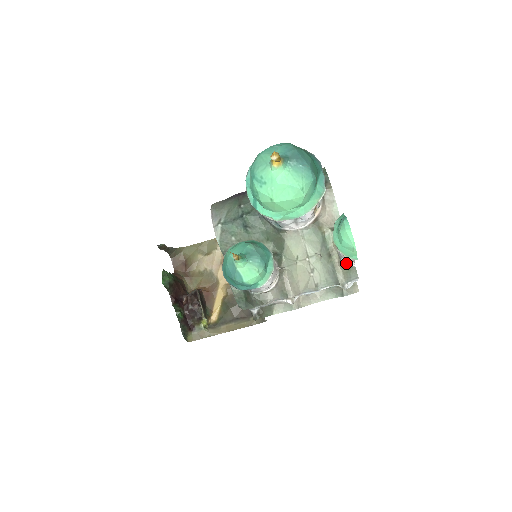
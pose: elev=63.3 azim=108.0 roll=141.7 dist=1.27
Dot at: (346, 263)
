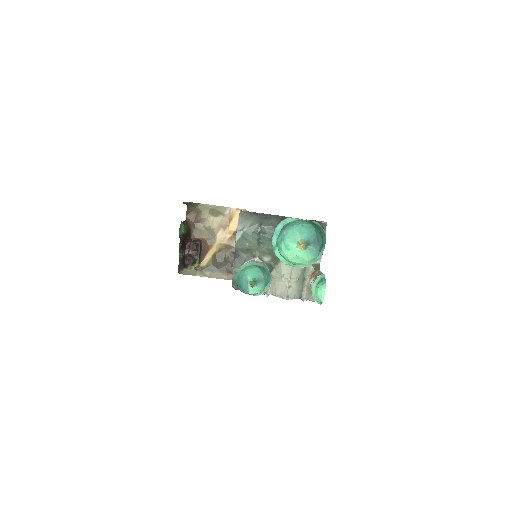
Dot at: (311, 290)
